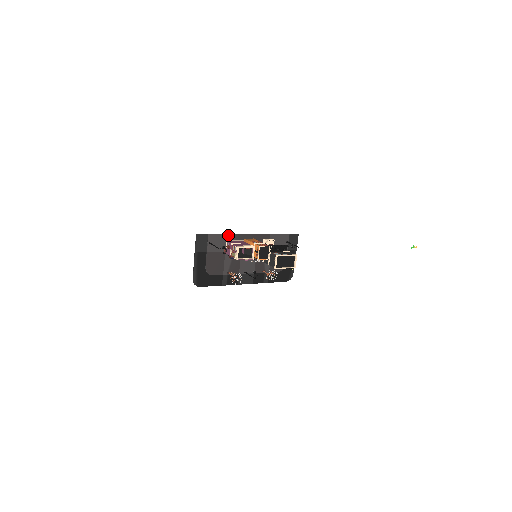
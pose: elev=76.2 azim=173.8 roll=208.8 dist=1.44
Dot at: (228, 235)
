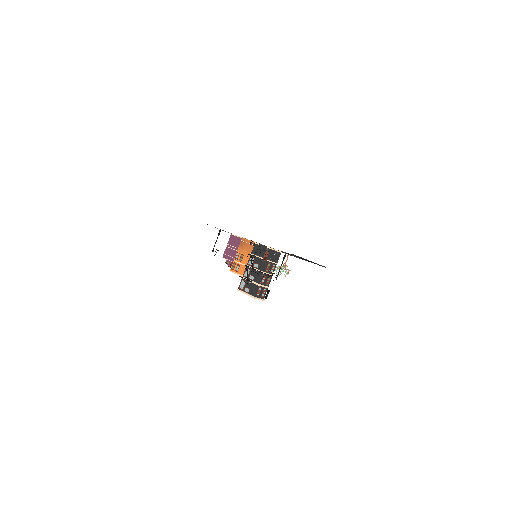
Dot at: occluded
